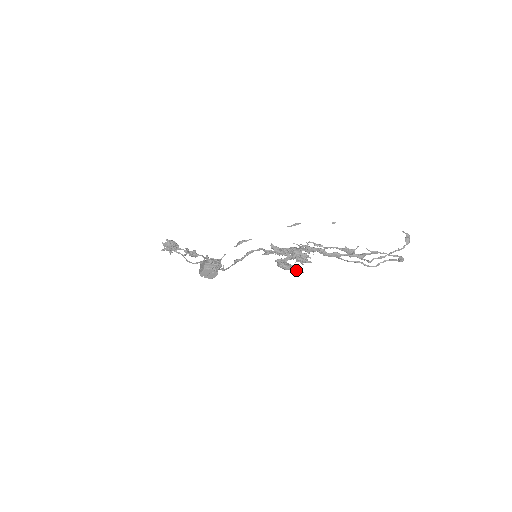
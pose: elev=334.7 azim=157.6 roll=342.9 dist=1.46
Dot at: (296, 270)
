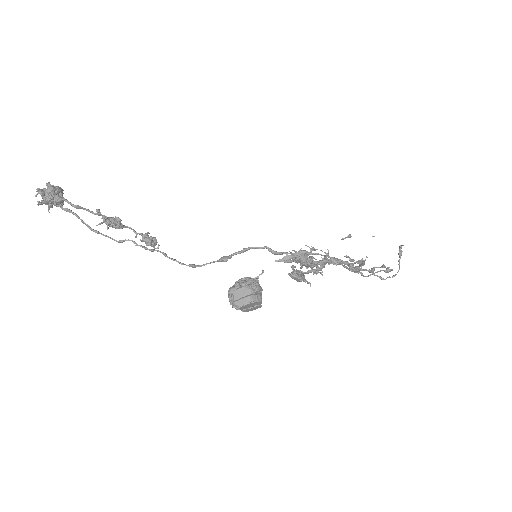
Dot at: (306, 281)
